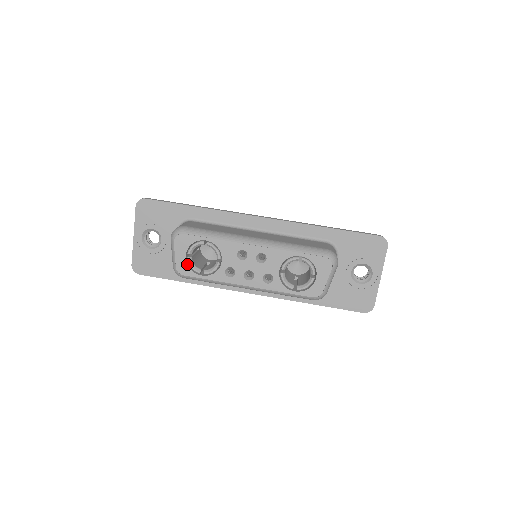
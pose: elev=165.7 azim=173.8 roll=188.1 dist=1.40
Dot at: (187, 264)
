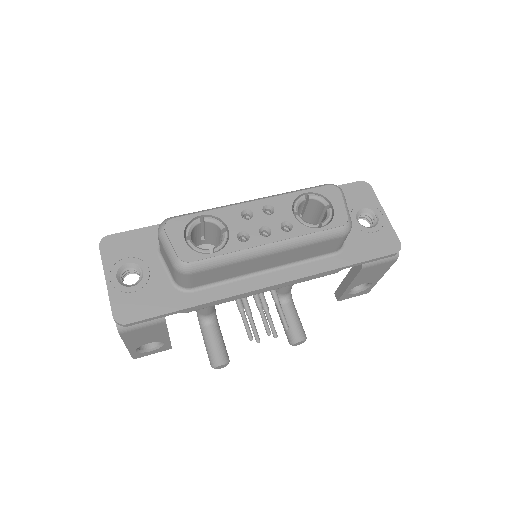
Dot at: (190, 248)
